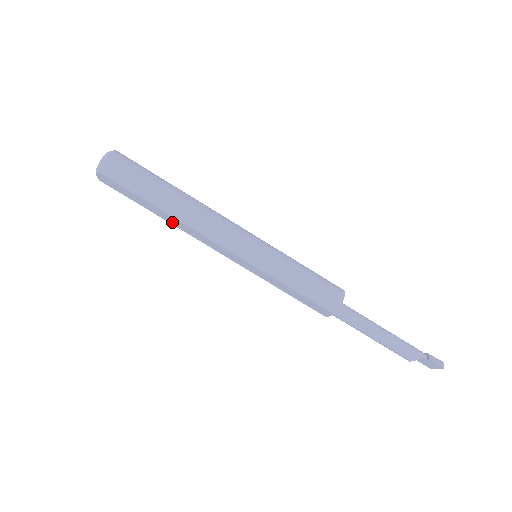
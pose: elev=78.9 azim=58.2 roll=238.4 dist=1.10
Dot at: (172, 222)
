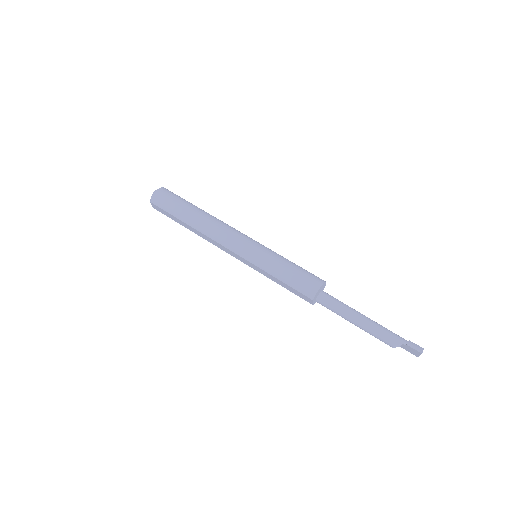
Dot at: (197, 233)
